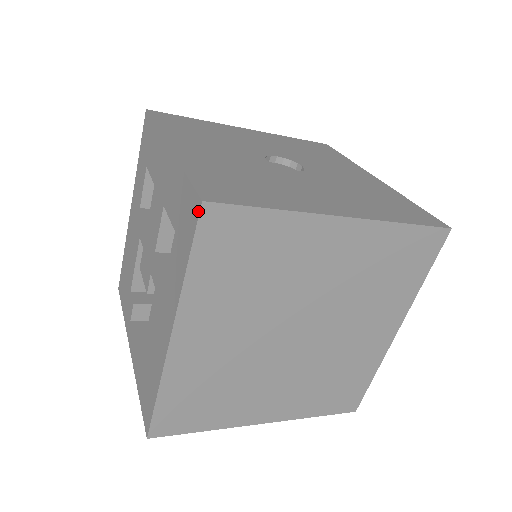
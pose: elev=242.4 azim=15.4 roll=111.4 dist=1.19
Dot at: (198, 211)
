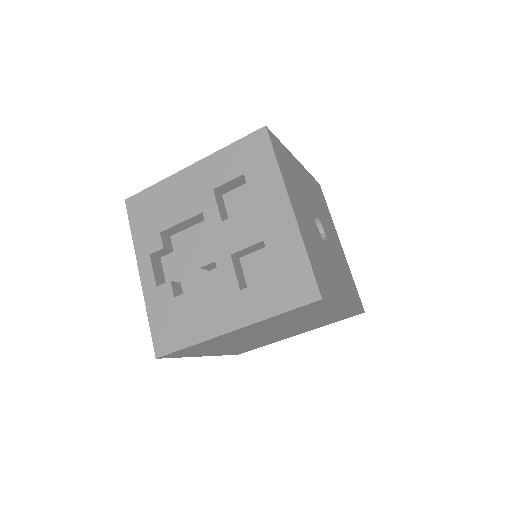
Dot at: (314, 300)
